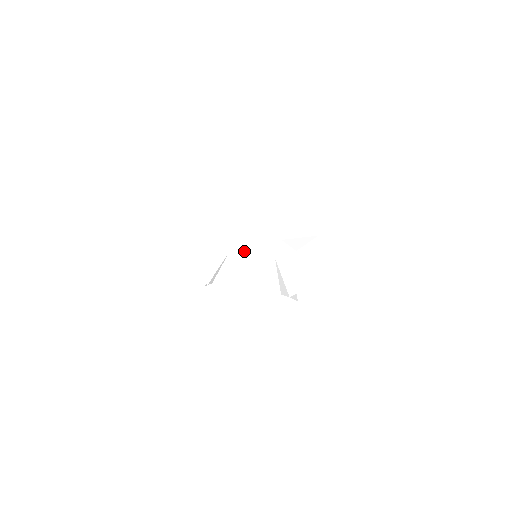
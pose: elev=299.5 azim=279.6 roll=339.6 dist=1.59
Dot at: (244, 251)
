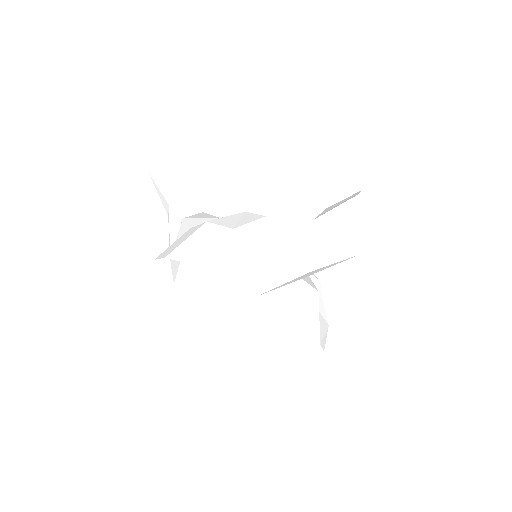
Dot at: occluded
